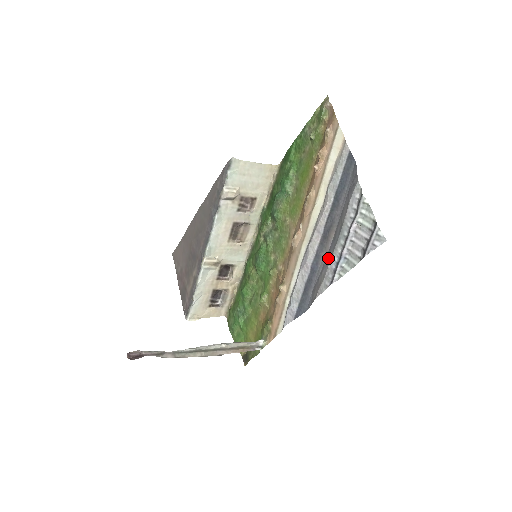
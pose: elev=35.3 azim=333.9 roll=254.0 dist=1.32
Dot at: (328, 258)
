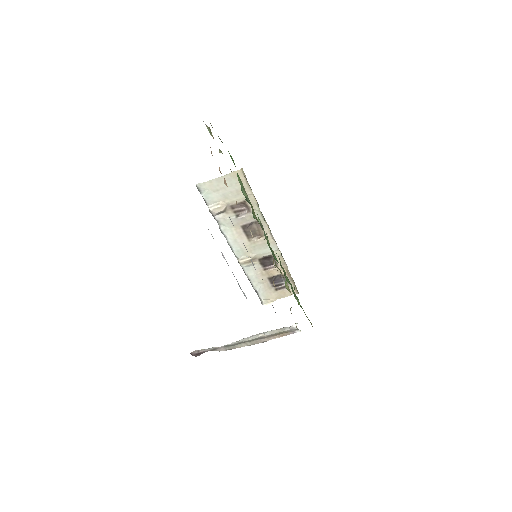
Dot at: occluded
